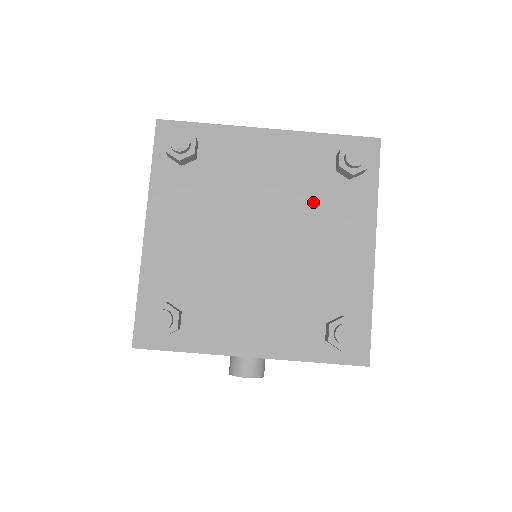
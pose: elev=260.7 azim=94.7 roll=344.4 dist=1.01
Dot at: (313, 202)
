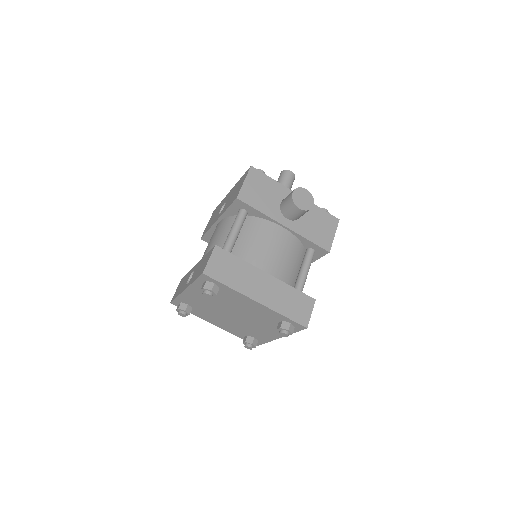
Dot at: (262, 321)
